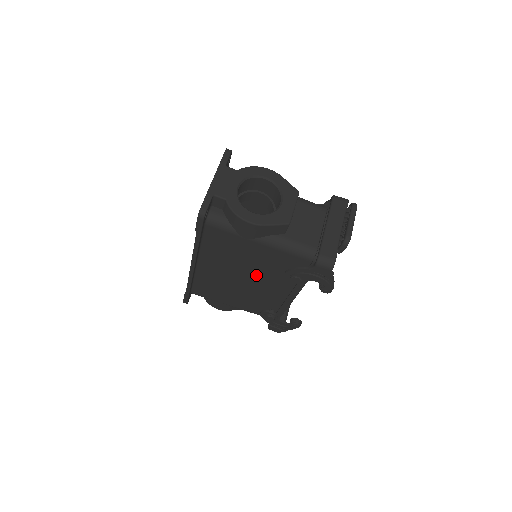
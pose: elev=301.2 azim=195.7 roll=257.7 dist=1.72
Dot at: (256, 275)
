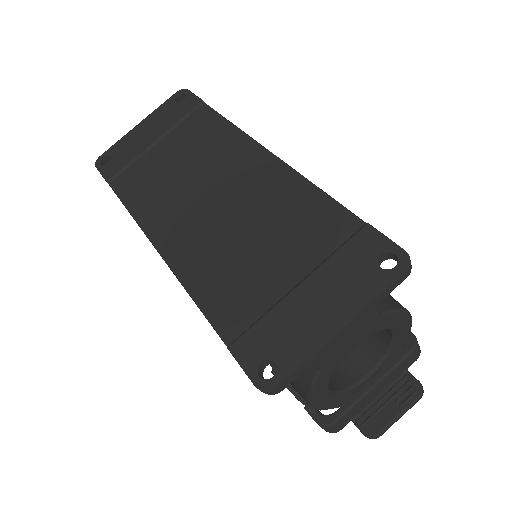
Dot at: occluded
